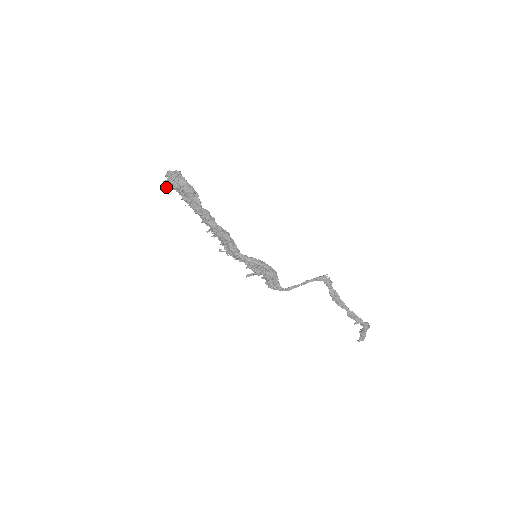
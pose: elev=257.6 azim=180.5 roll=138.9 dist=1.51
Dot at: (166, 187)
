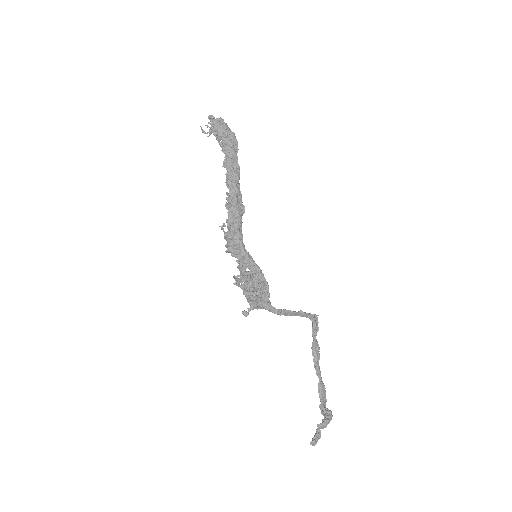
Dot at: occluded
